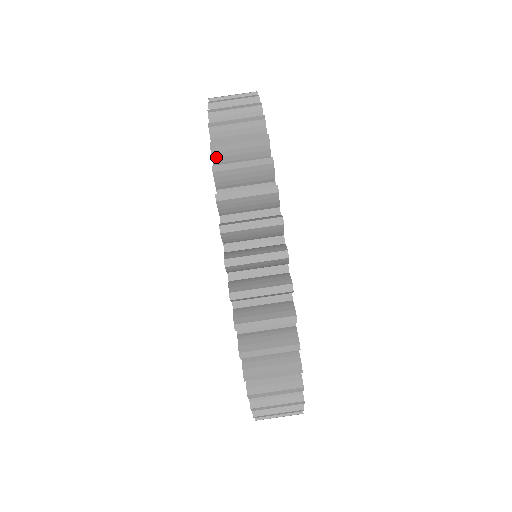
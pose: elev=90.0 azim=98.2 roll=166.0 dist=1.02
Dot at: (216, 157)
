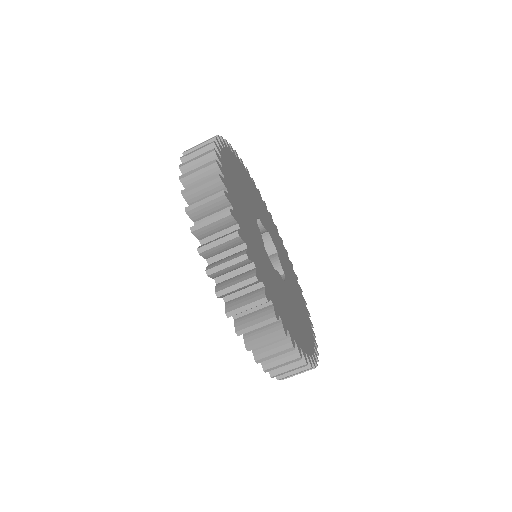
Dot at: occluded
